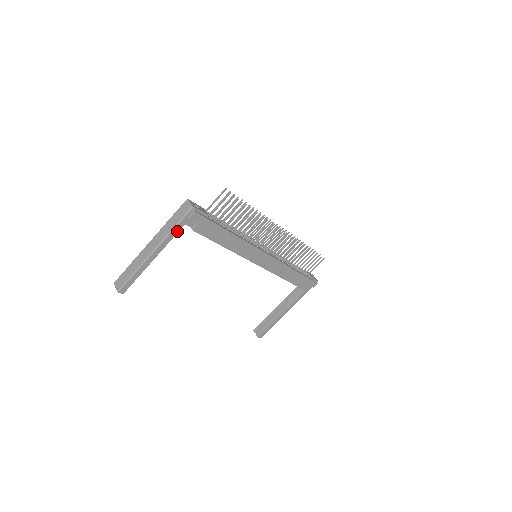
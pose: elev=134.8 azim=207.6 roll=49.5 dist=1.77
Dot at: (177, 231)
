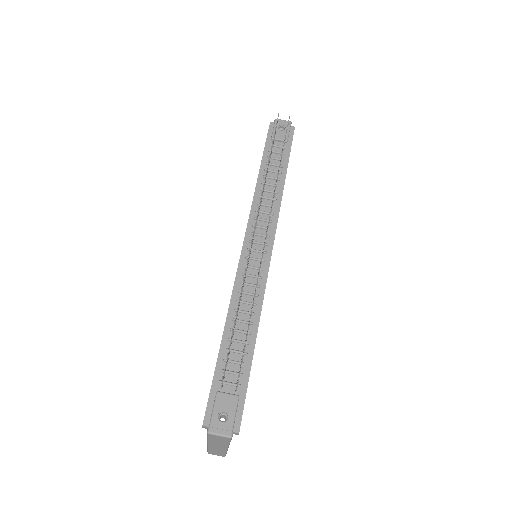
Dot at: occluded
